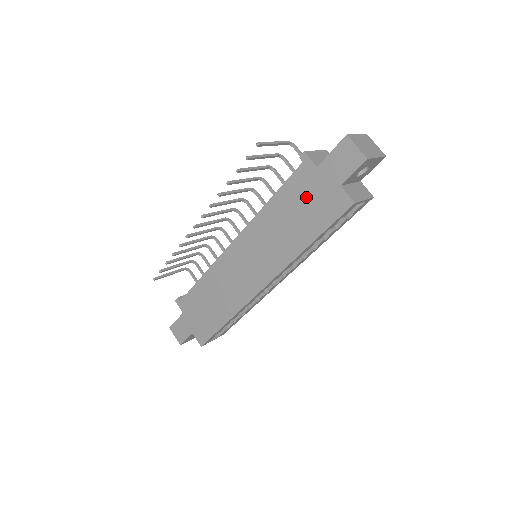
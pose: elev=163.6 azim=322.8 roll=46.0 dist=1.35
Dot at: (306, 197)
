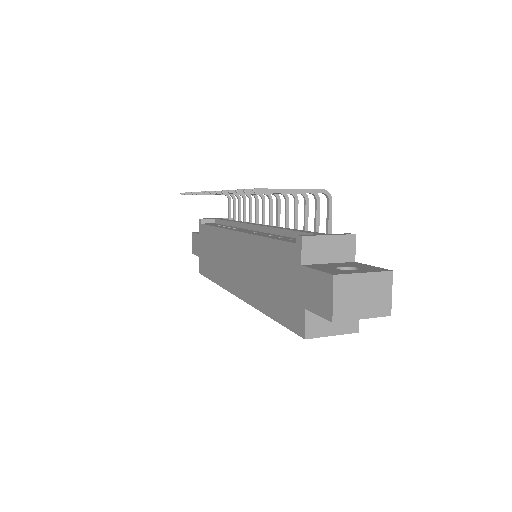
Dot at: (283, 277)
